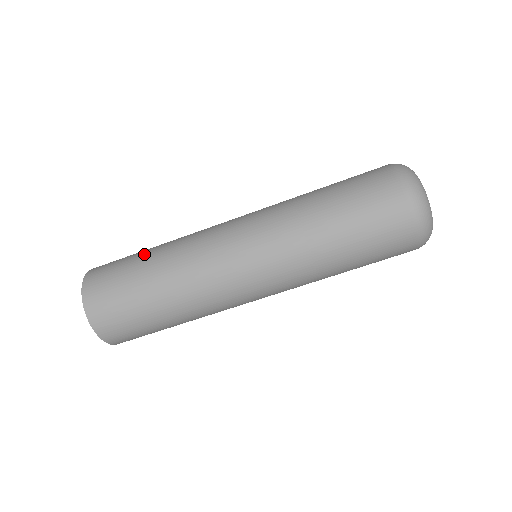
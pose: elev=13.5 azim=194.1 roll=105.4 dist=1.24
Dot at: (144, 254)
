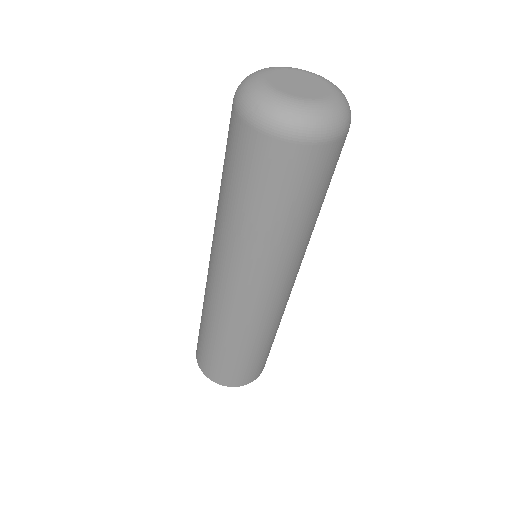
Dot at: occluded
